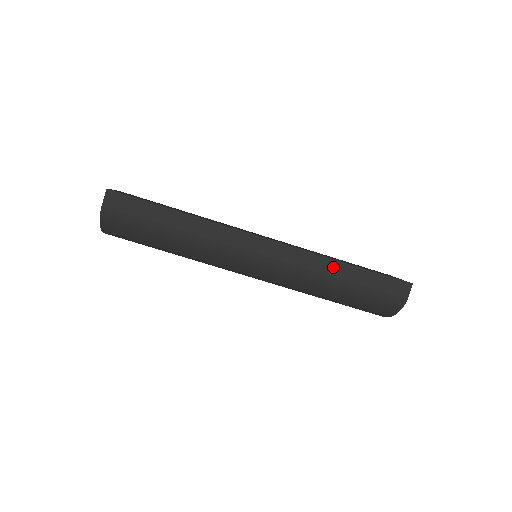
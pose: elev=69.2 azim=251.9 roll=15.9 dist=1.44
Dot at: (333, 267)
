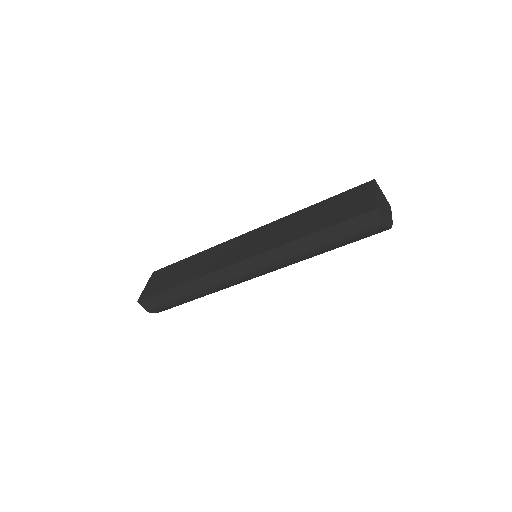
Dot at: (302, 245)
